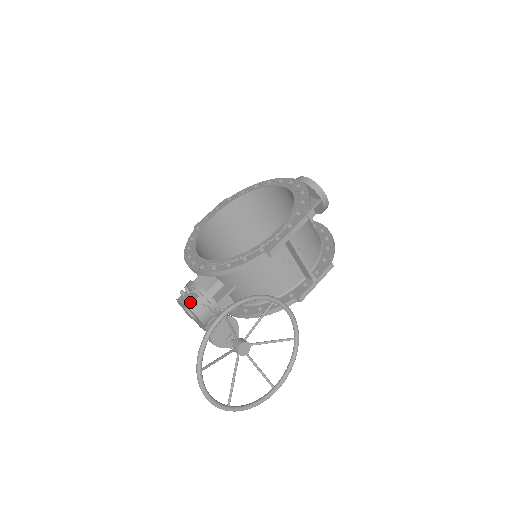
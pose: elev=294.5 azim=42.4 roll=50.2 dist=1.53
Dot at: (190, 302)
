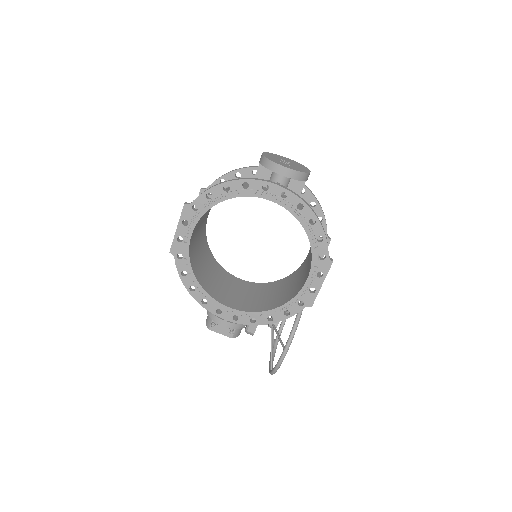
Dot at: (231, 333)
